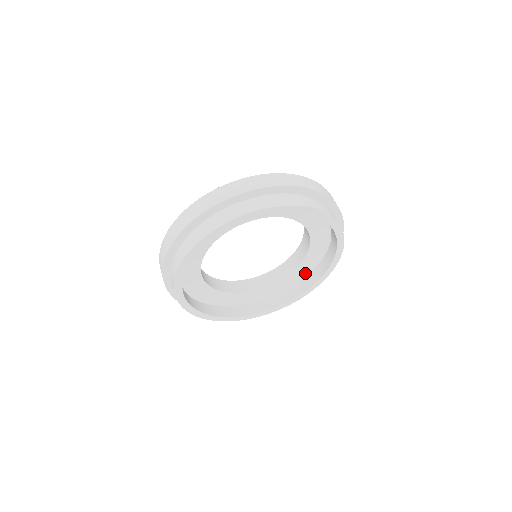
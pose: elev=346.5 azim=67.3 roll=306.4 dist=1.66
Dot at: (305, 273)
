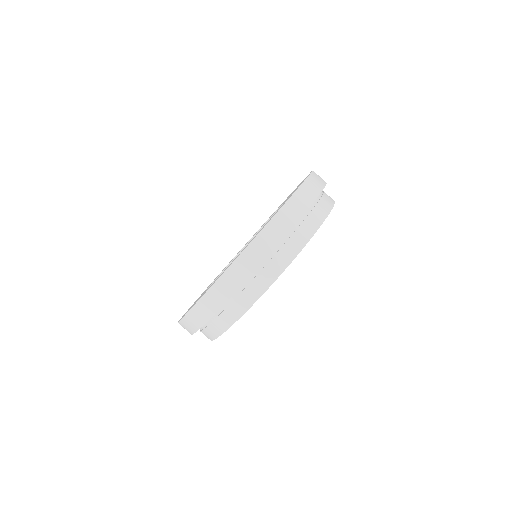
Dot at: occluded
